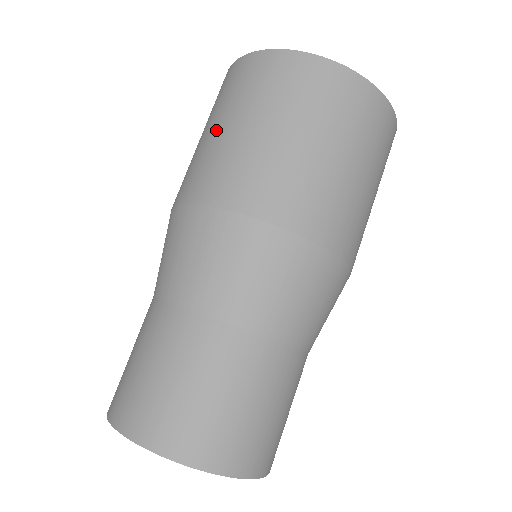
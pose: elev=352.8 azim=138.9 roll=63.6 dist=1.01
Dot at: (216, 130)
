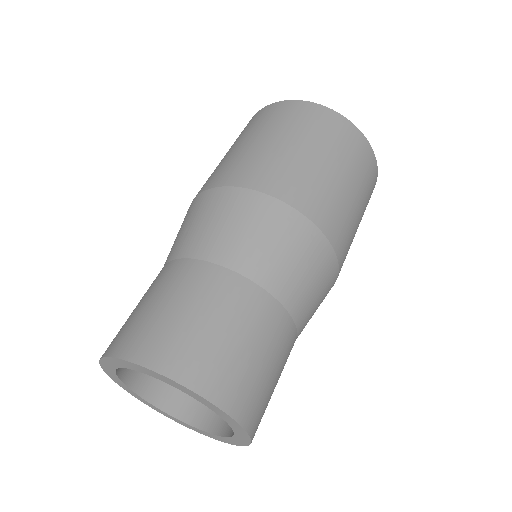
Dot at: (230, 151)
